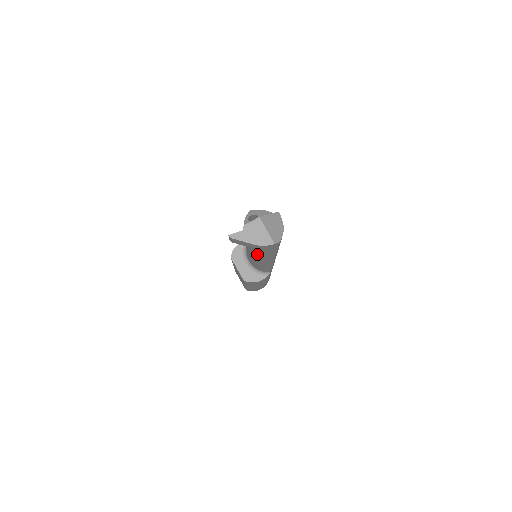
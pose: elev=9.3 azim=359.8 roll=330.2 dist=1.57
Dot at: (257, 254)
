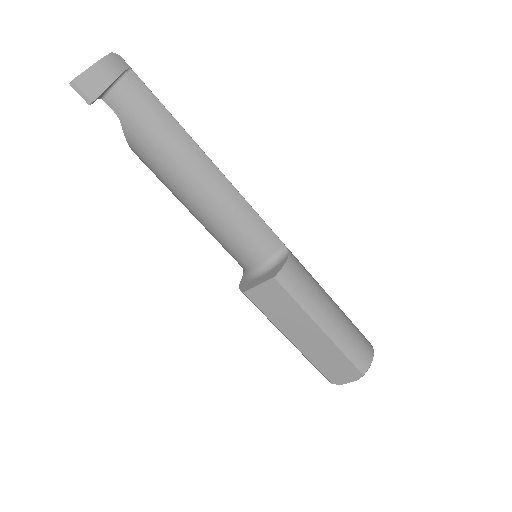
Dot at: (182, 162)
